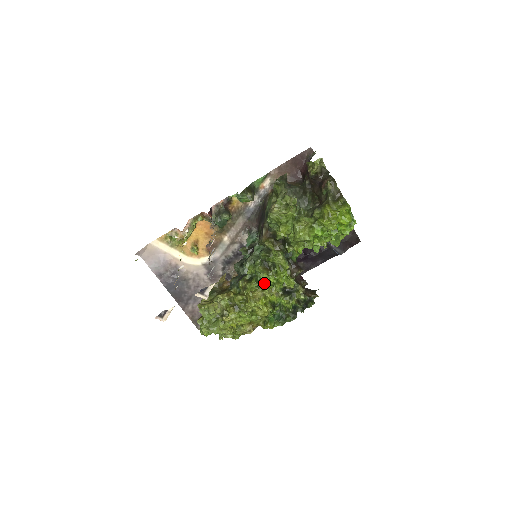
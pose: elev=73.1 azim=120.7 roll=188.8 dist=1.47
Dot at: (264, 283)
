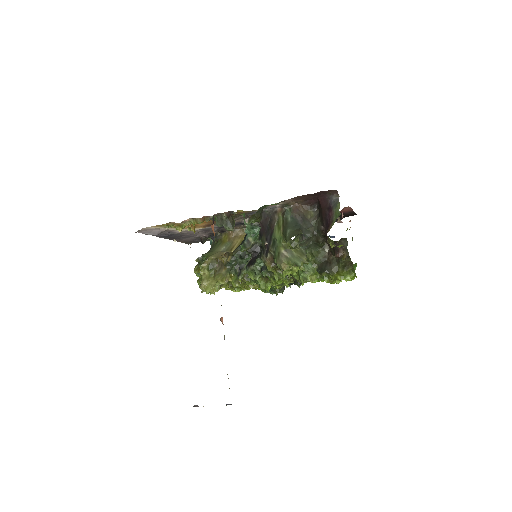
Dot at: occluded
